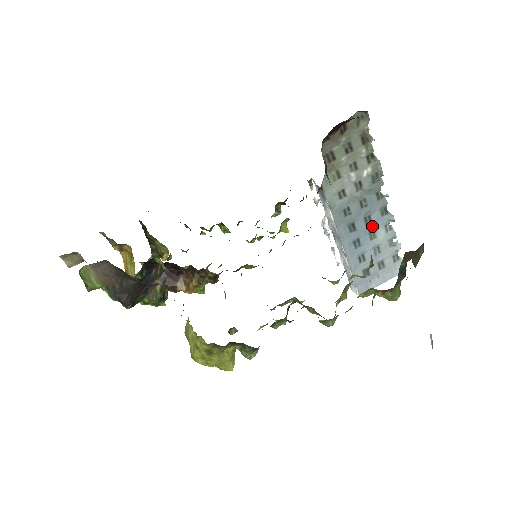
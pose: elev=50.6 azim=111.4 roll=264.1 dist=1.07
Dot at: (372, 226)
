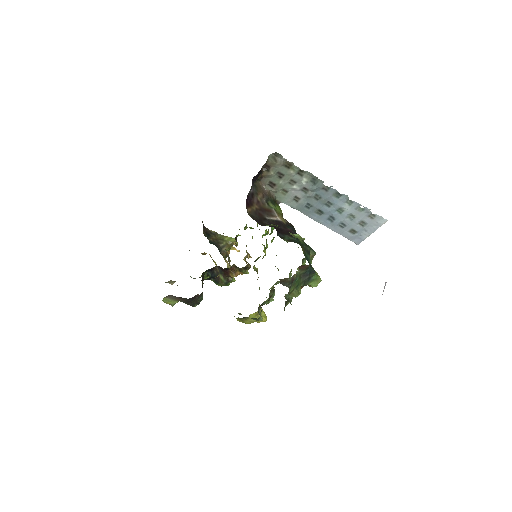
Dot at: (335, 206)
